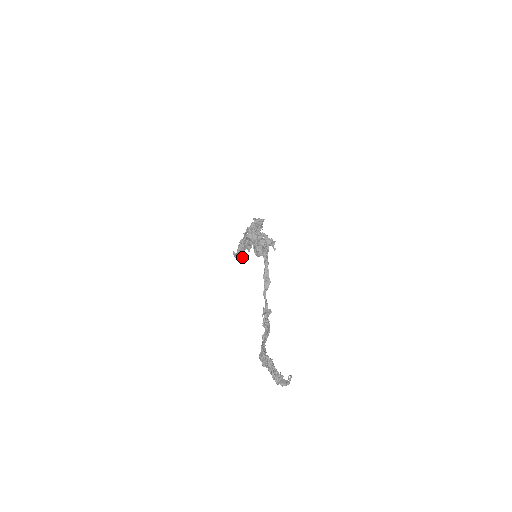
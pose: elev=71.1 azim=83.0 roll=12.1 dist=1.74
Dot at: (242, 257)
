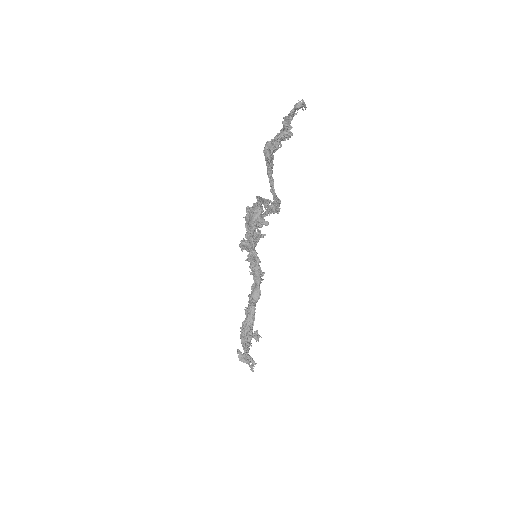
Dot at: (251, 357)
